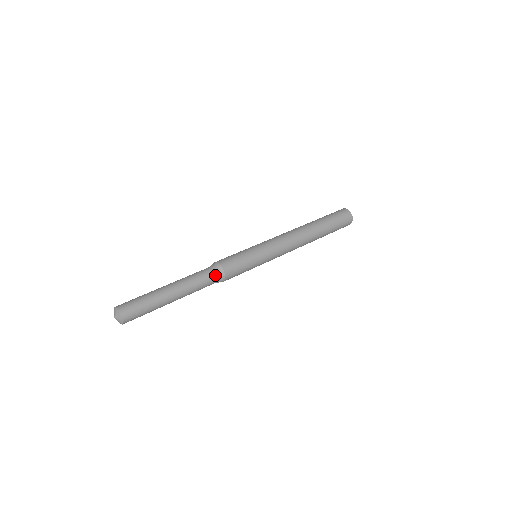
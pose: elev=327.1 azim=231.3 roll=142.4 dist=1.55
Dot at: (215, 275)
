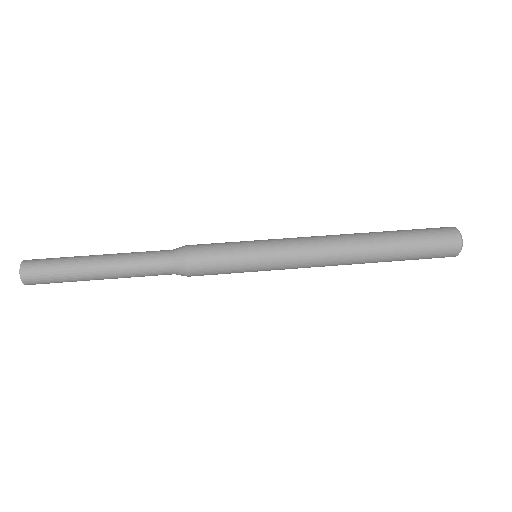
Dot at: (172, 267)
